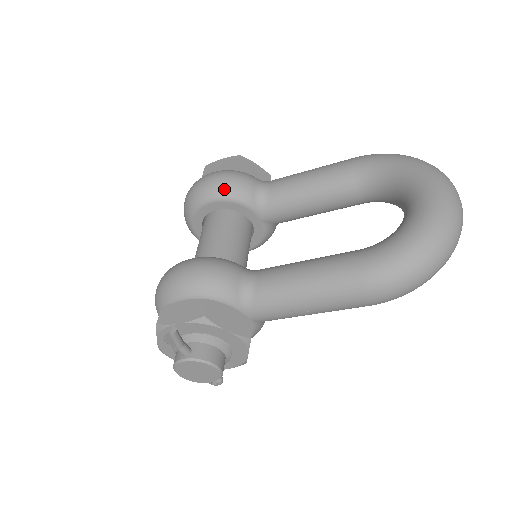
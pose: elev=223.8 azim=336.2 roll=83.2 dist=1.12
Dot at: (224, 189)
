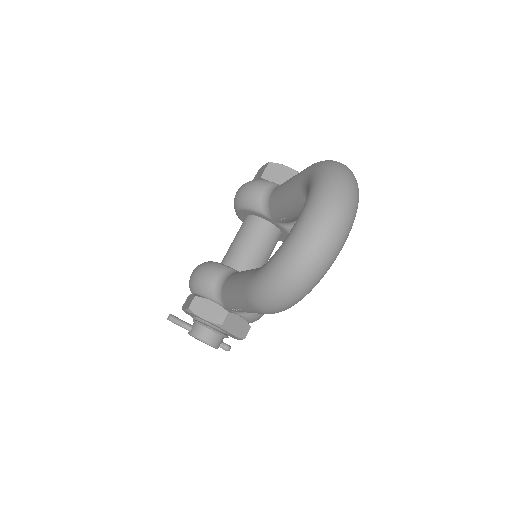
Dot at: (241, 201)
